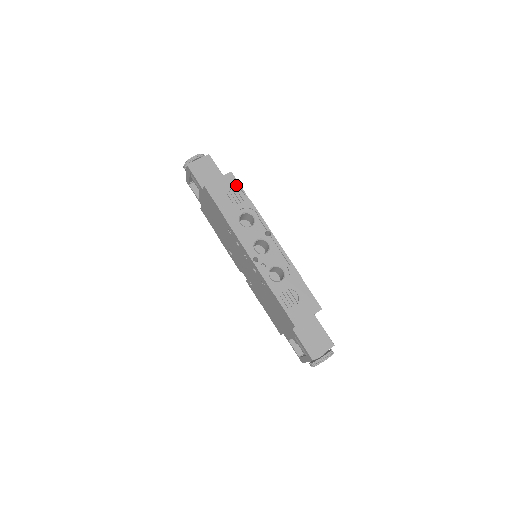
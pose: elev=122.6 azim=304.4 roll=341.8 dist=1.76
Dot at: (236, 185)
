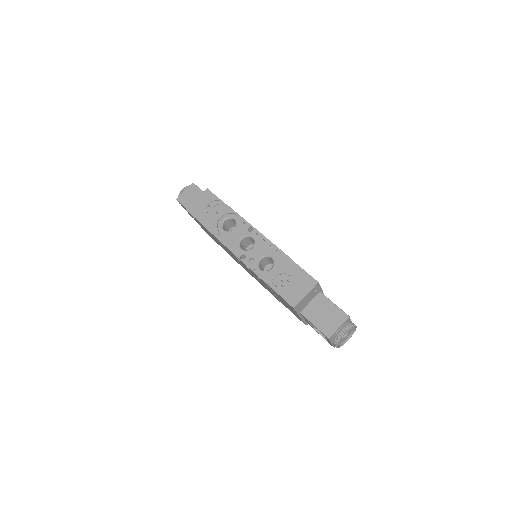
Dot at: (213, 198)
